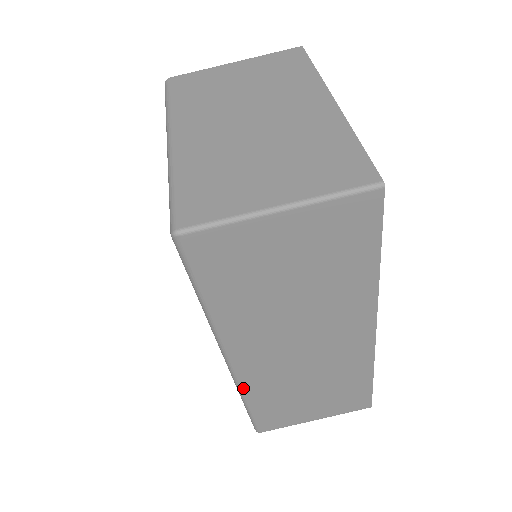
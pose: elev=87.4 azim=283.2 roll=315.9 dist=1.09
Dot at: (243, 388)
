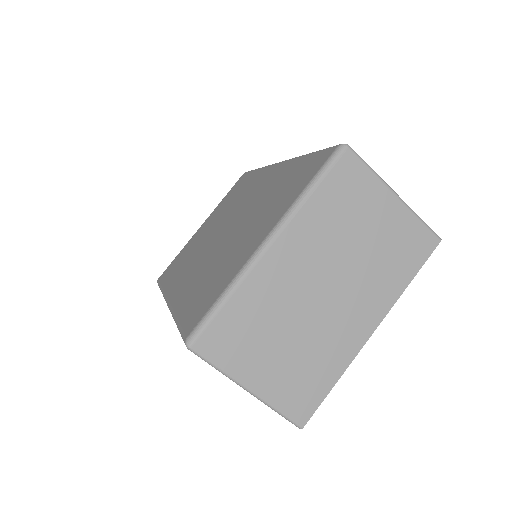
Dot at: occluded
